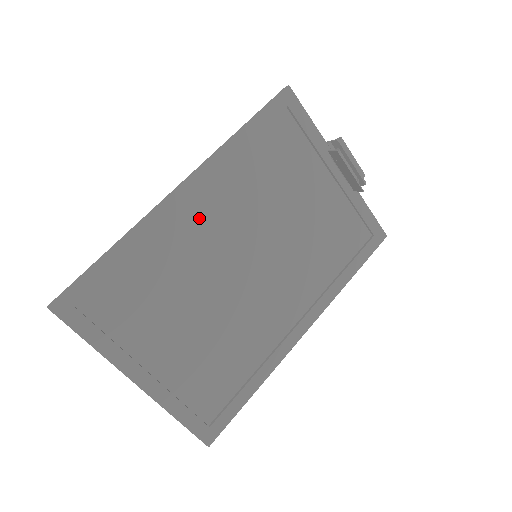
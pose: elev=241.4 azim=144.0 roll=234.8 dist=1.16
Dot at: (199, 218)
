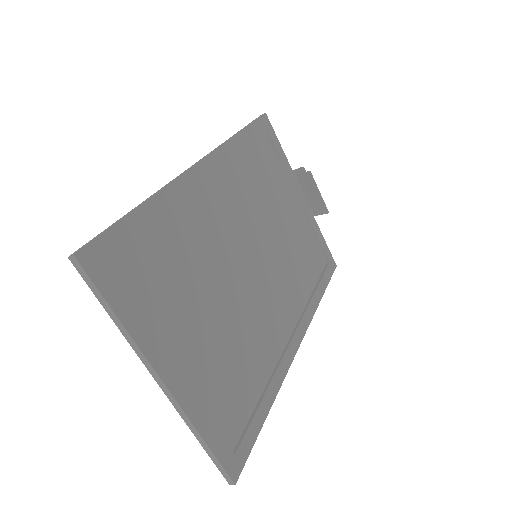
Dot at: (212, 202)
